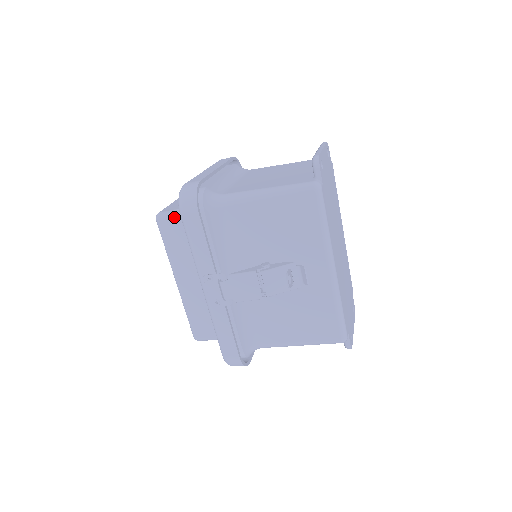
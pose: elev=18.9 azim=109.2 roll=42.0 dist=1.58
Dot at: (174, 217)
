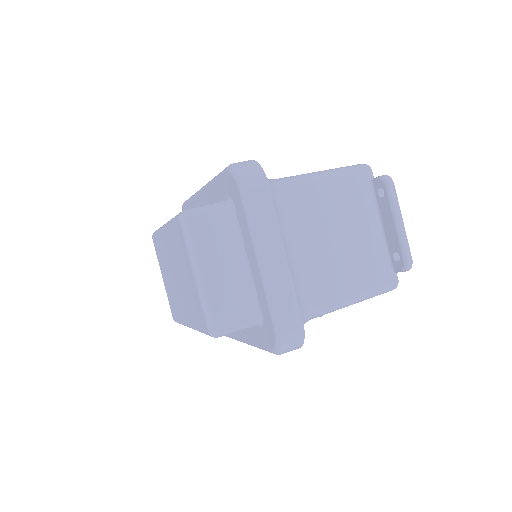
Dot at: occluded
